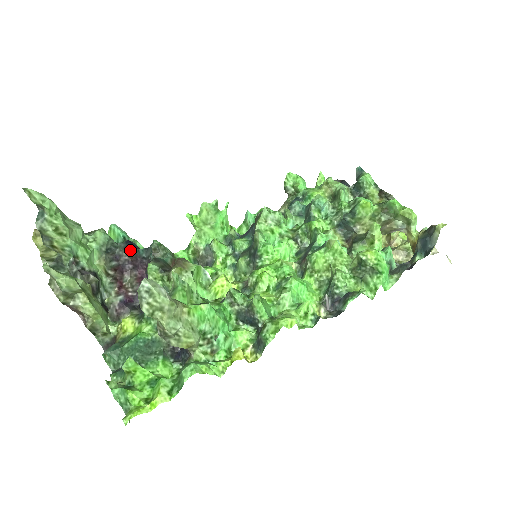
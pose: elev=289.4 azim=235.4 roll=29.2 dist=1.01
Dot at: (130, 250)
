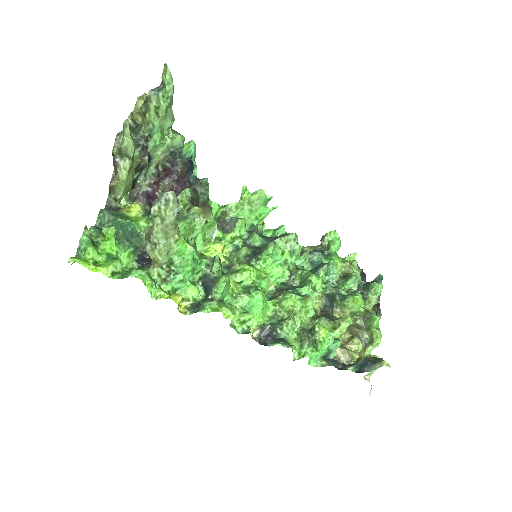
Dot at: (186, 168)
